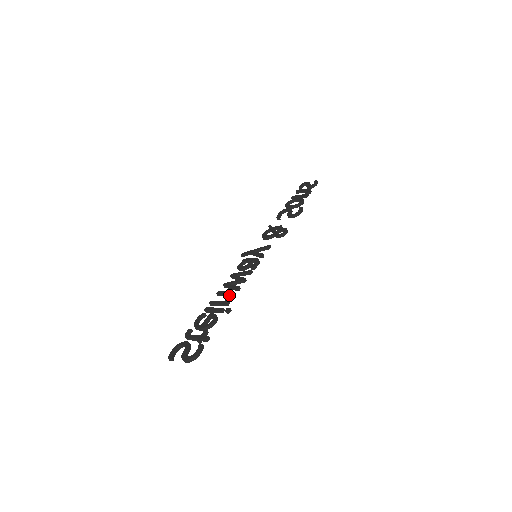
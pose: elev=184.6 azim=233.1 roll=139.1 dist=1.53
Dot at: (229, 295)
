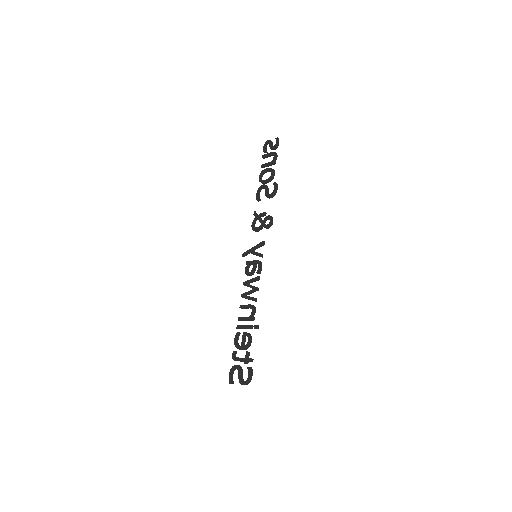
Dot at: (250, 308)
